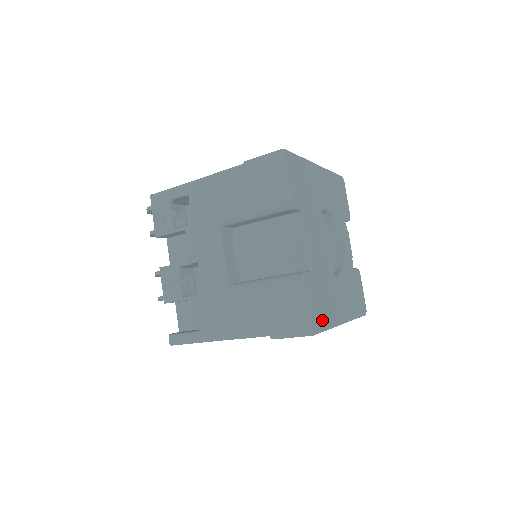
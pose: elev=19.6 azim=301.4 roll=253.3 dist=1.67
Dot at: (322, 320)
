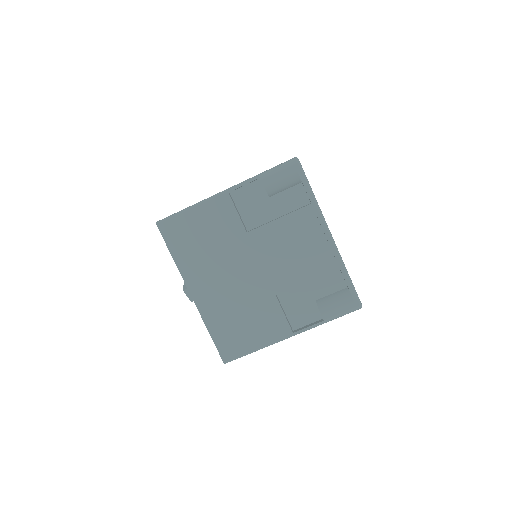
Dot at: occluded
